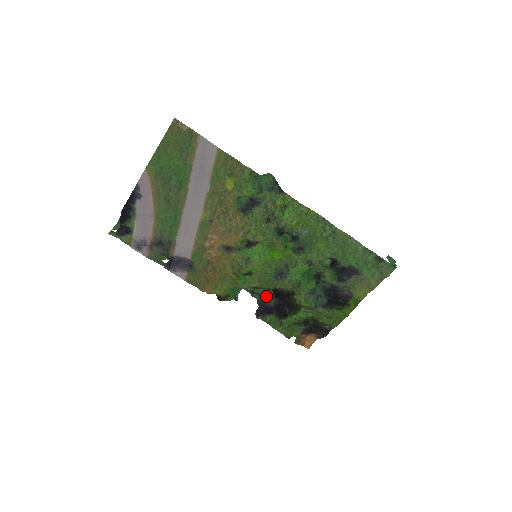
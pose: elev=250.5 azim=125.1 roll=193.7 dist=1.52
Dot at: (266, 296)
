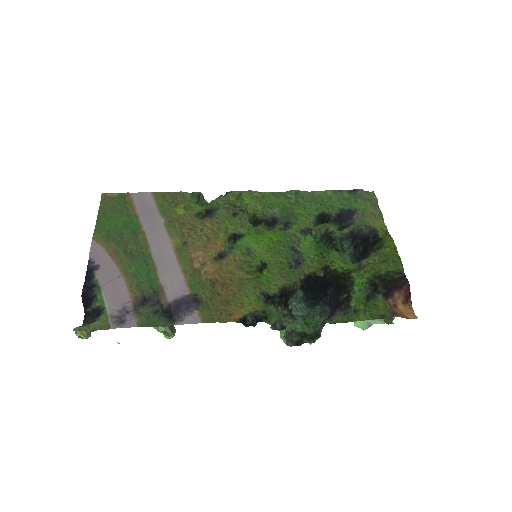
Dot at: (317, 325)
